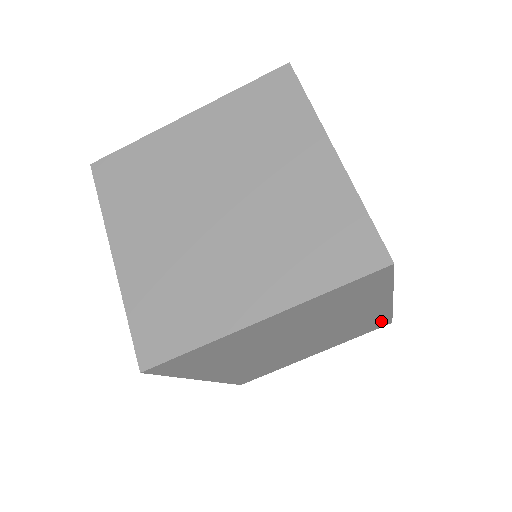
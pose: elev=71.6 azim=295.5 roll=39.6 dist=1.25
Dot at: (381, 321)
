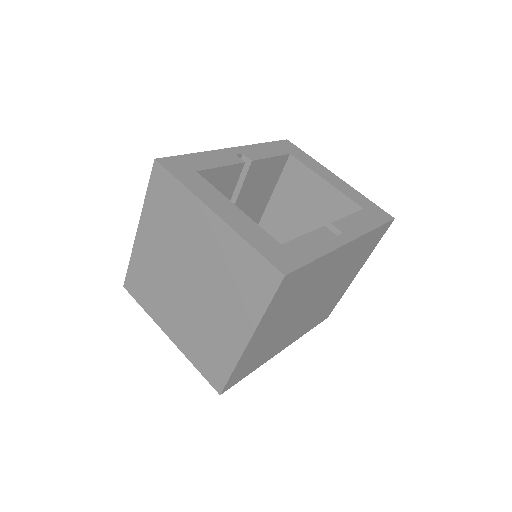
Dot at: (376, 233)
